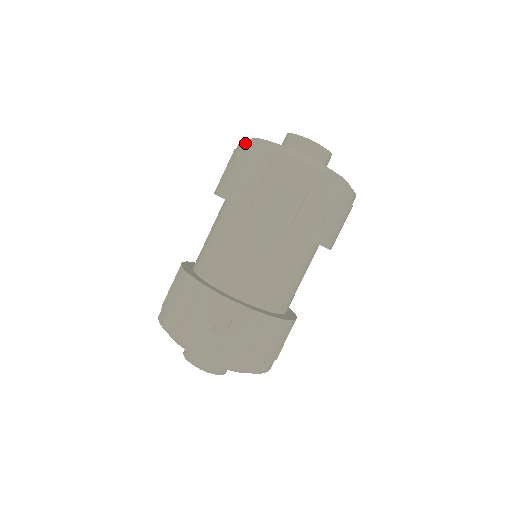
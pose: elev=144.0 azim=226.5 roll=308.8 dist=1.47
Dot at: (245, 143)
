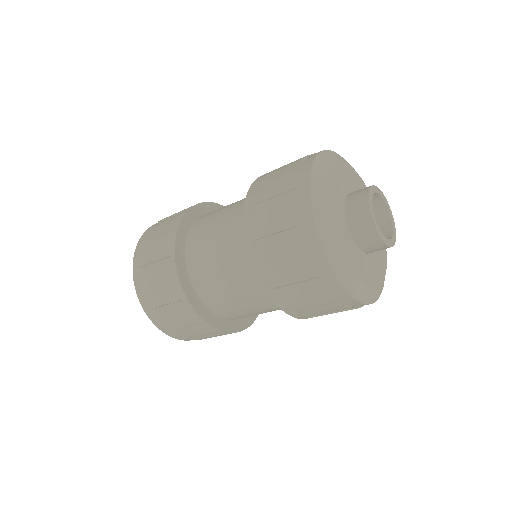
Dot at: (314, 154)
